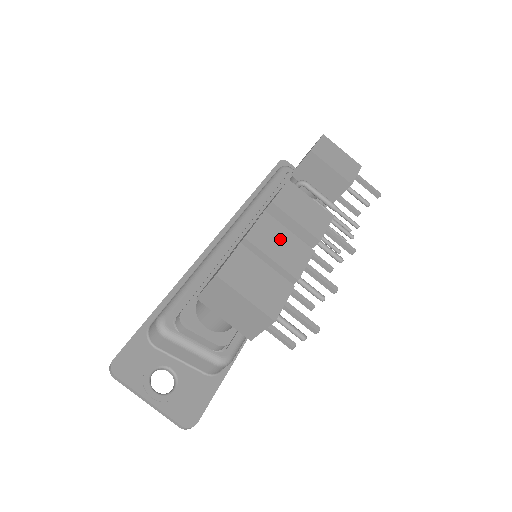
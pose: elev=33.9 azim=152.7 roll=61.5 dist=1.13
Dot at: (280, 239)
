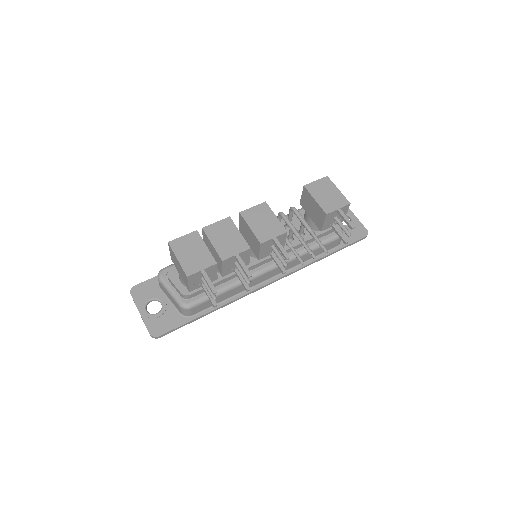
Dot at: (228, 235)
